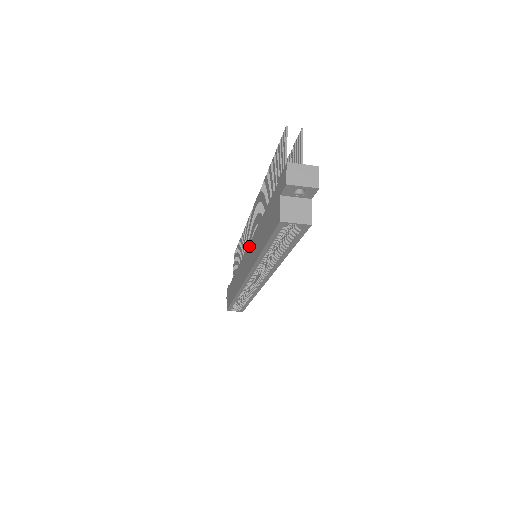
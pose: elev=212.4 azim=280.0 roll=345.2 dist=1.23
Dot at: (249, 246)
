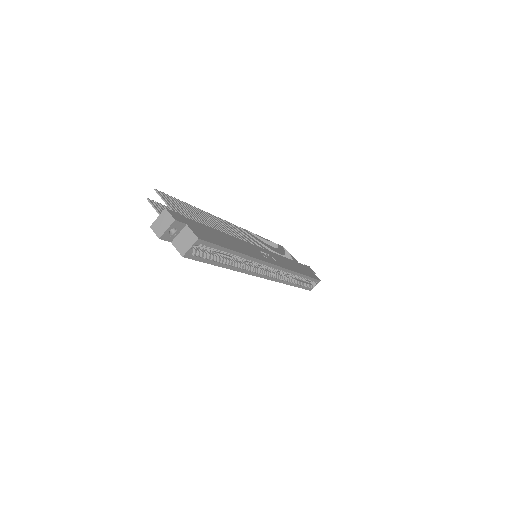
Dot at: occluded
